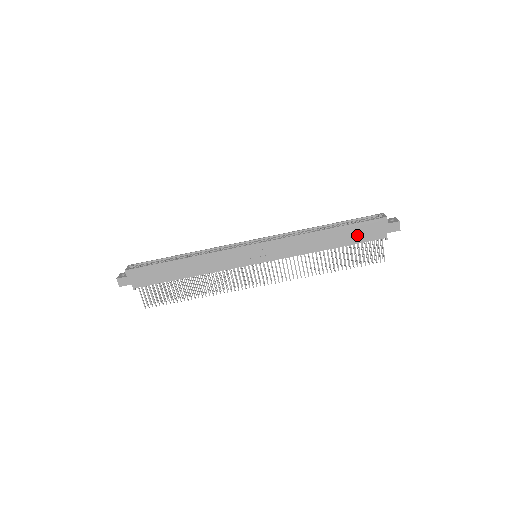
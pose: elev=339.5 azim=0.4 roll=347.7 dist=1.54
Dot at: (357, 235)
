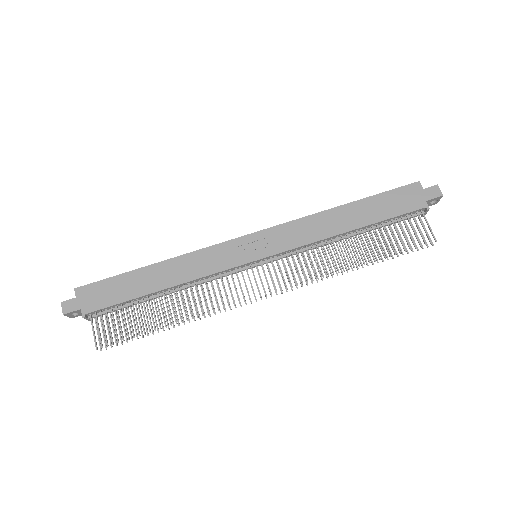
Dot at: (387, 208)
